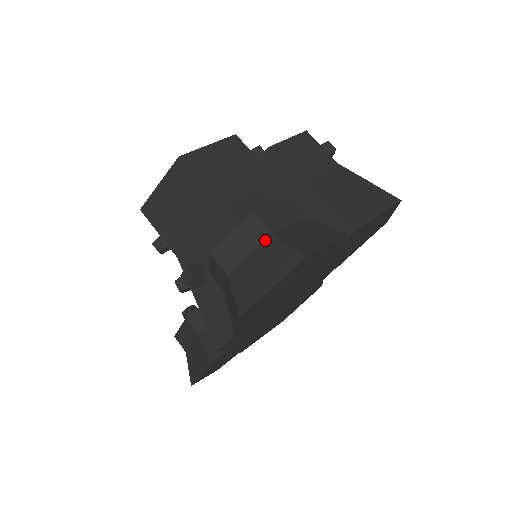
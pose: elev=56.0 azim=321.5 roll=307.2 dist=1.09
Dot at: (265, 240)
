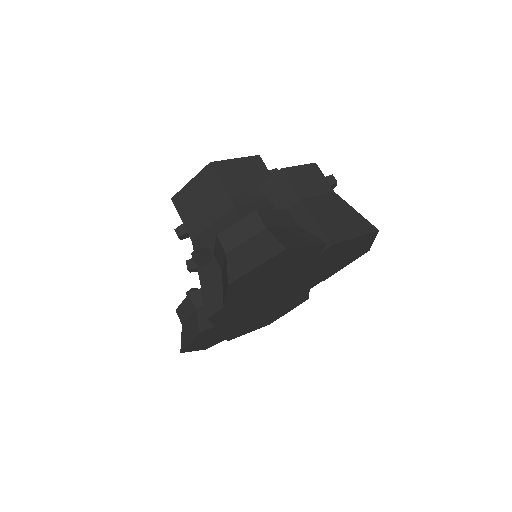
Dot at: (260, 232)
